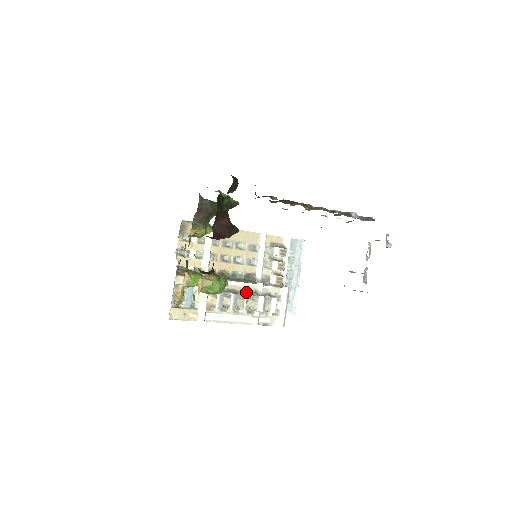
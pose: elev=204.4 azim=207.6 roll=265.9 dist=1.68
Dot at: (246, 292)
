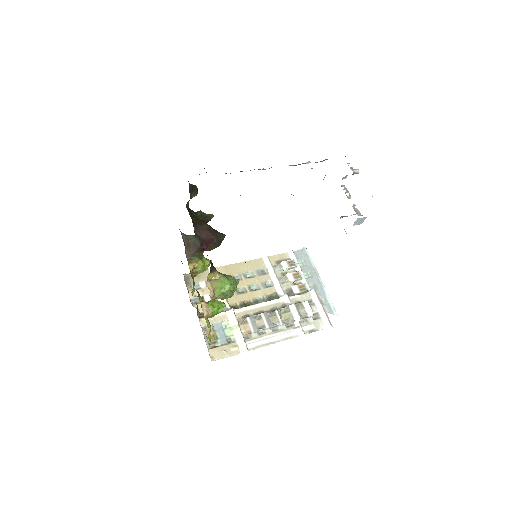
Dot at: (275, 309)
